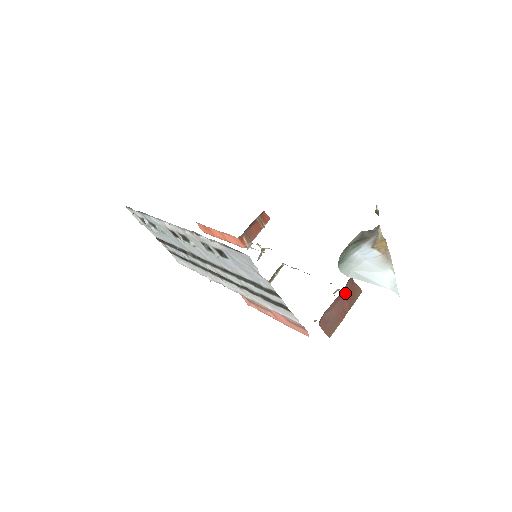
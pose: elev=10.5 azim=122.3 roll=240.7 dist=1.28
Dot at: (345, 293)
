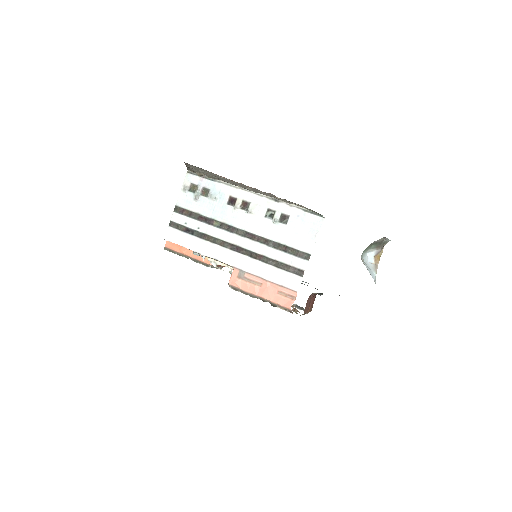
Dot at: (314, 299)
